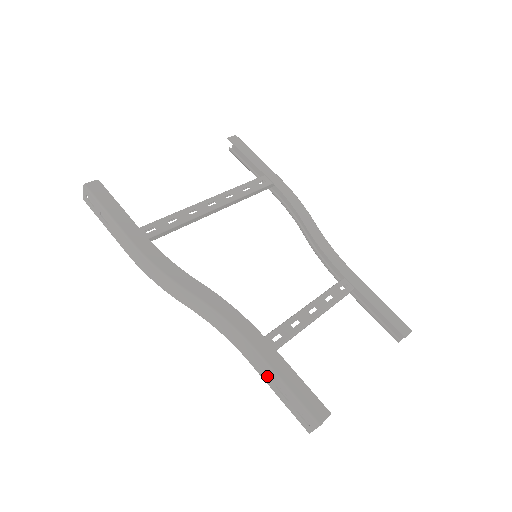
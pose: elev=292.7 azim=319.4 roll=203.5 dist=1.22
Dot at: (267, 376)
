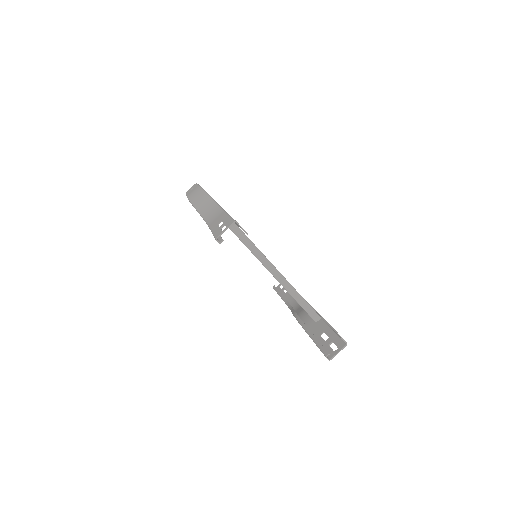
Dot at: (217, 222)
